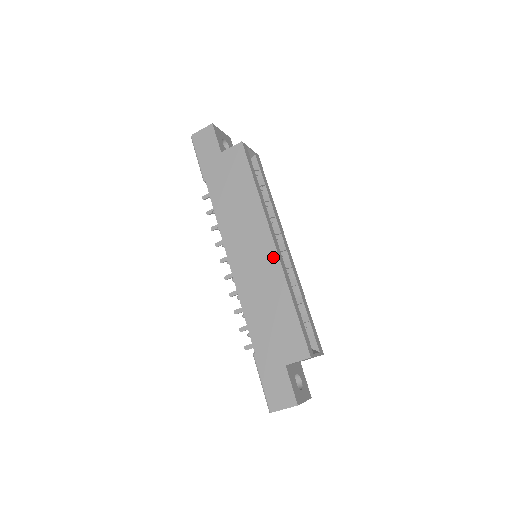
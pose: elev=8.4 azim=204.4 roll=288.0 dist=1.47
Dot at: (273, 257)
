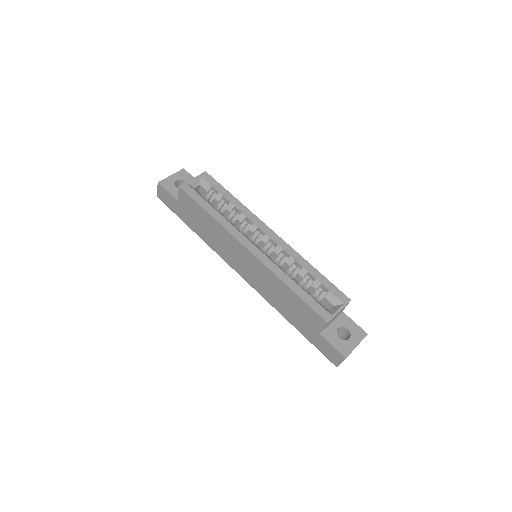
Dot at: (257, 262)
